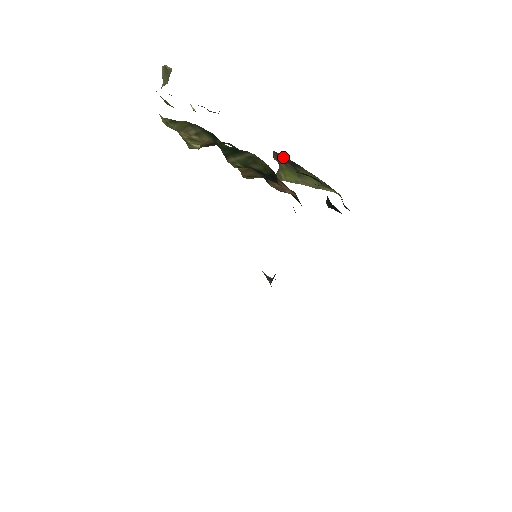
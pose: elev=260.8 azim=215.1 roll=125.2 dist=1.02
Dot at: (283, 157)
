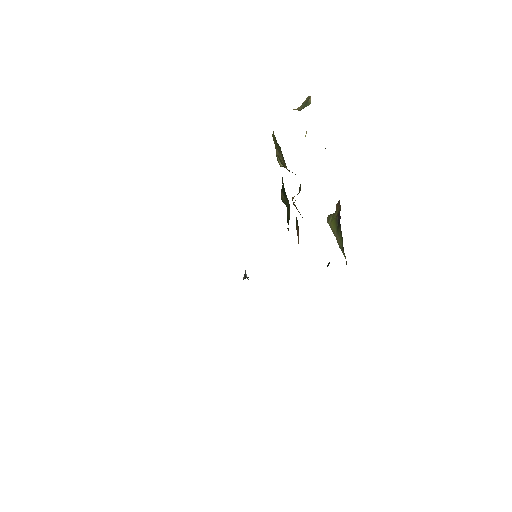
Dot at: (340, 210)
